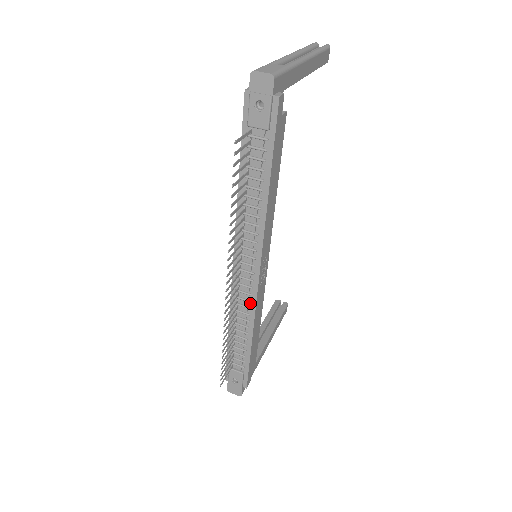
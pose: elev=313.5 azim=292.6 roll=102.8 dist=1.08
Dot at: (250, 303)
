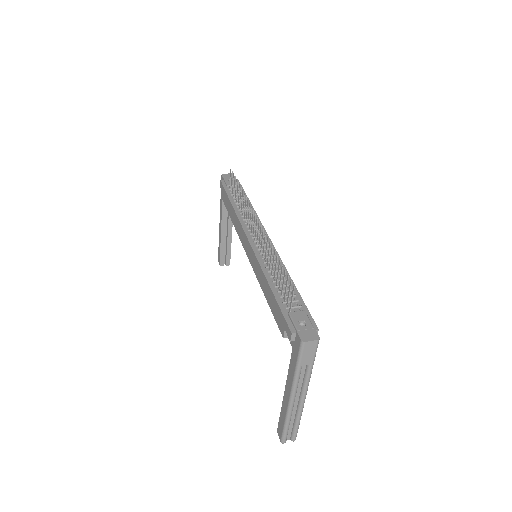
Dot at: (273, 255)
